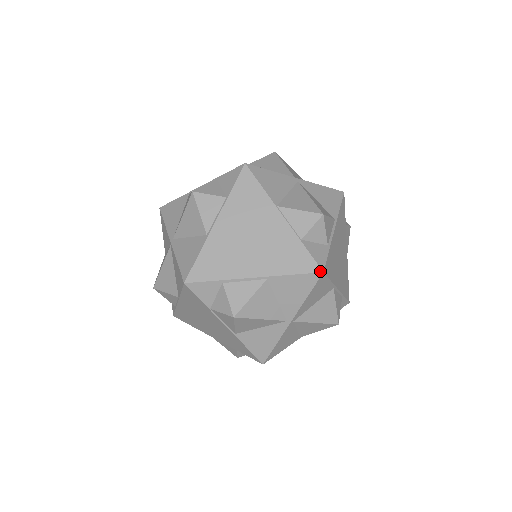
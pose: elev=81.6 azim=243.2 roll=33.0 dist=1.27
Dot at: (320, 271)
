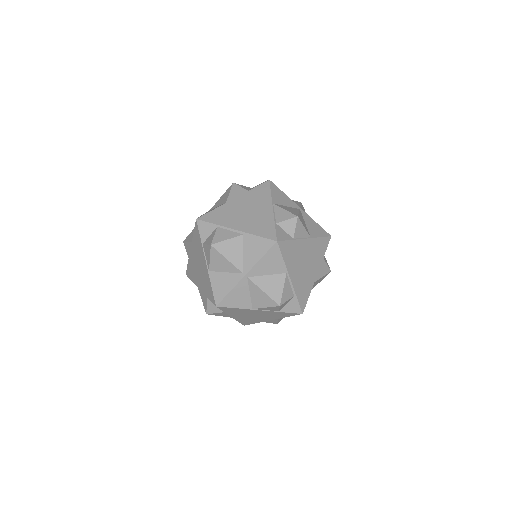
Dot at: occluded
